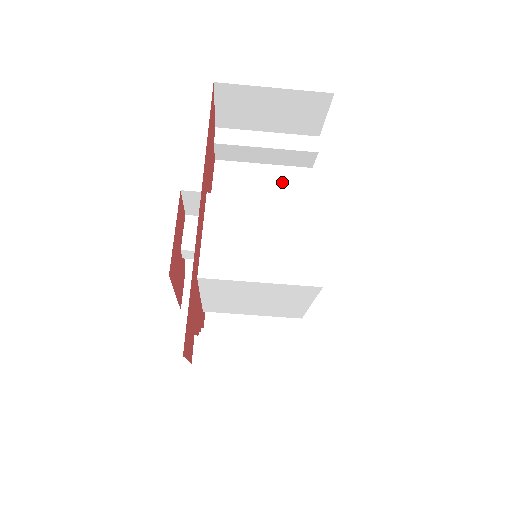
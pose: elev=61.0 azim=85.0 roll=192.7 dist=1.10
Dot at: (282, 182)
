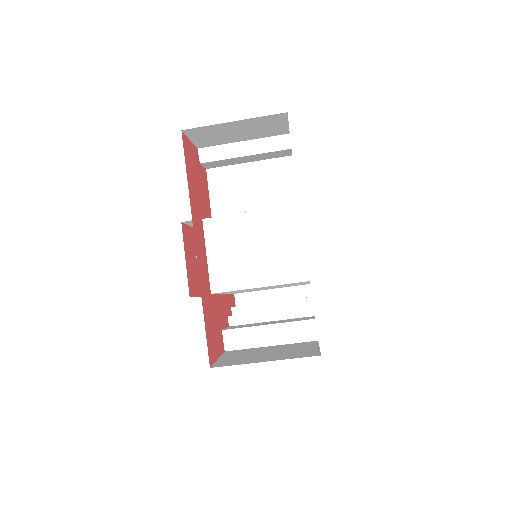
Dot at: (268, 177)
